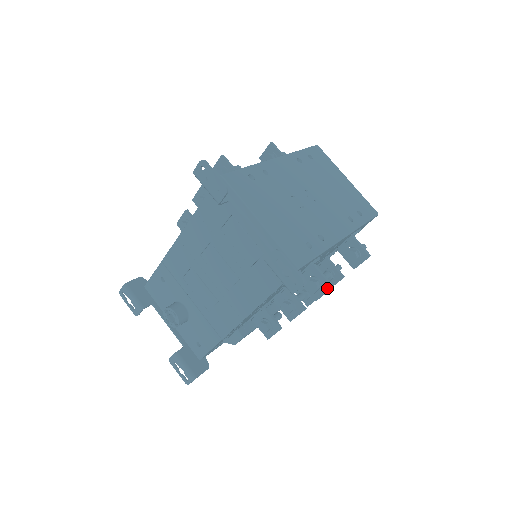
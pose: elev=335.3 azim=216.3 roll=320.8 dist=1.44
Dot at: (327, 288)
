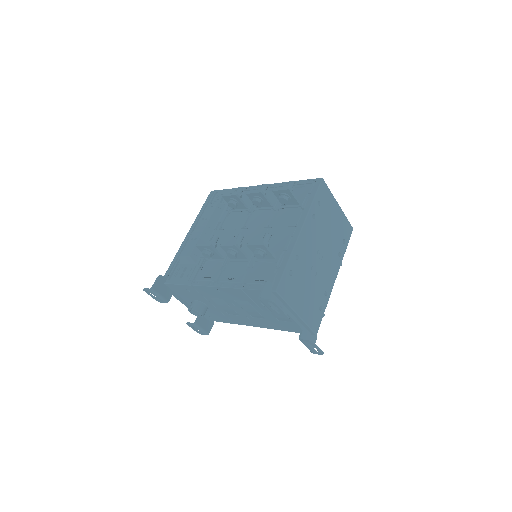
Dot at: occluded
